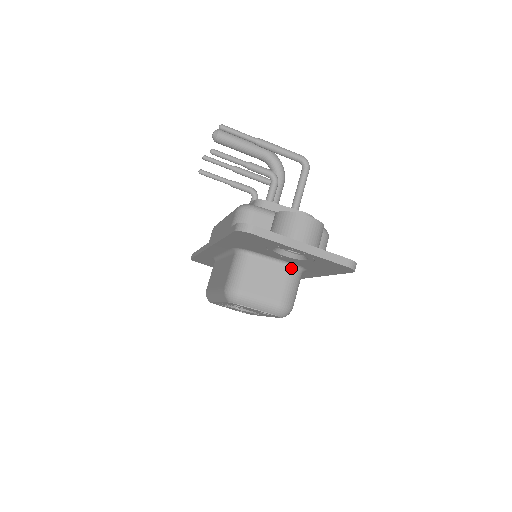
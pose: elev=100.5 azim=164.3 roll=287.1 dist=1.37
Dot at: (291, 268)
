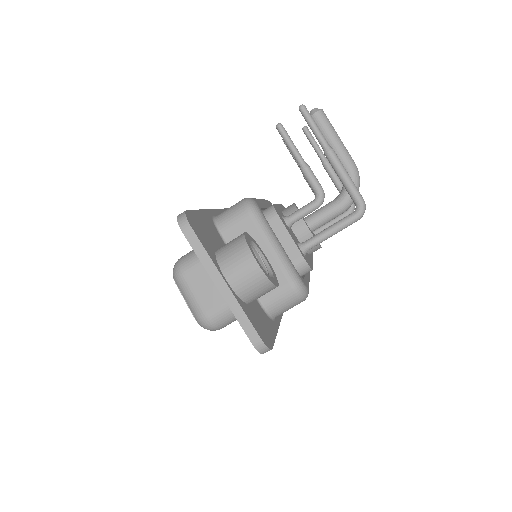
Dot at: occluded
